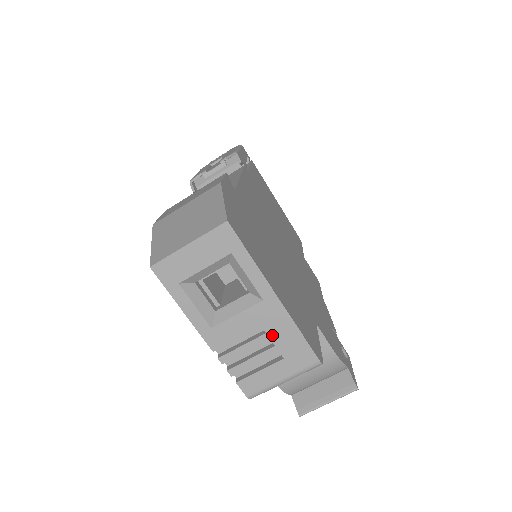
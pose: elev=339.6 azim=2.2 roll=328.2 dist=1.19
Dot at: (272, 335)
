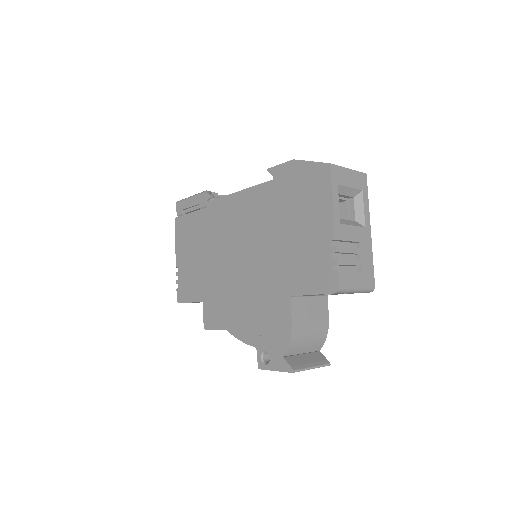
Dot at: (362, 252)
